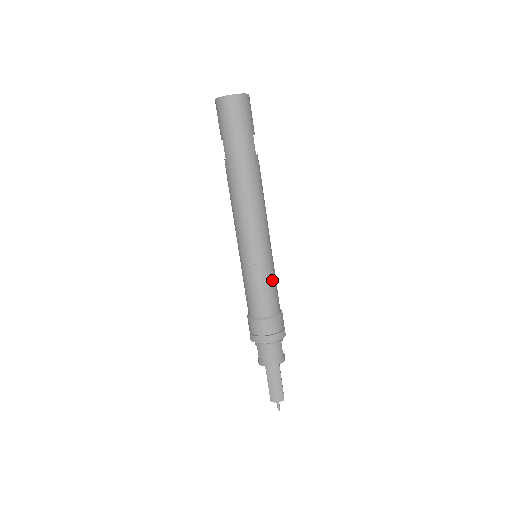
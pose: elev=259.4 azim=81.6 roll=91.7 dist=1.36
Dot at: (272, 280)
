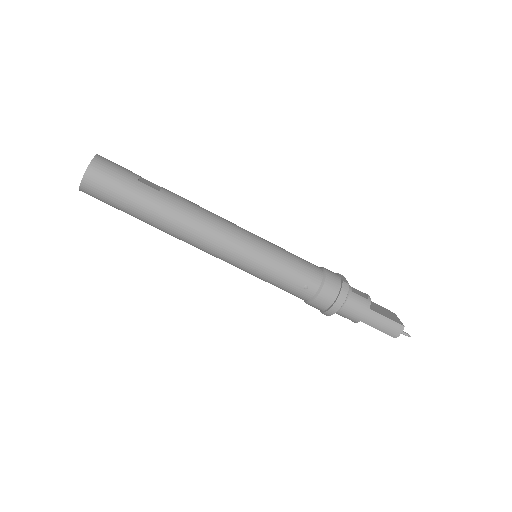
Dot at: (288, 261)
